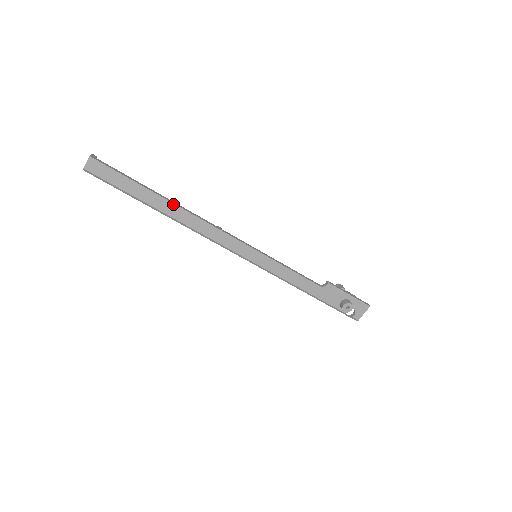
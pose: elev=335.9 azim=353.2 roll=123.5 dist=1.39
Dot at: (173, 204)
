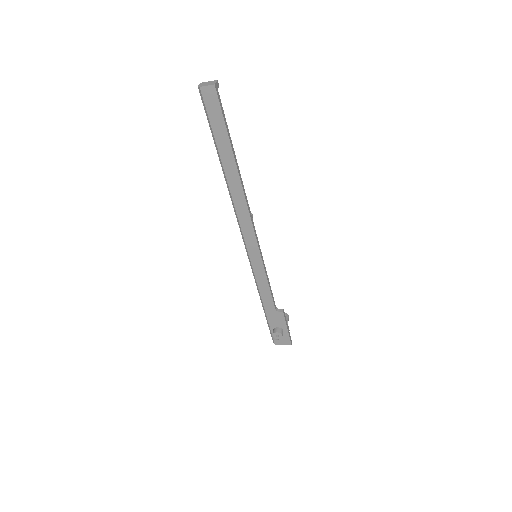
Dot at: (238, 176)
